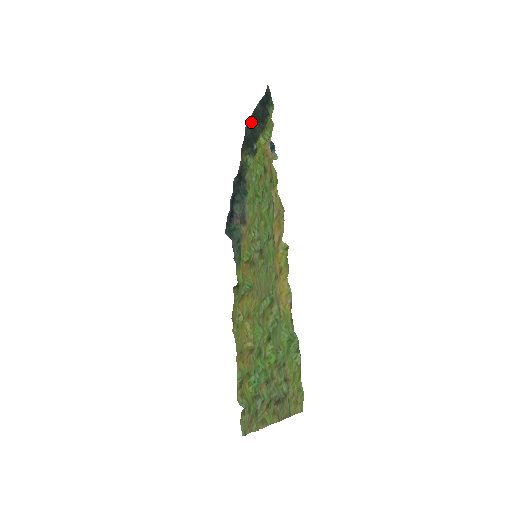
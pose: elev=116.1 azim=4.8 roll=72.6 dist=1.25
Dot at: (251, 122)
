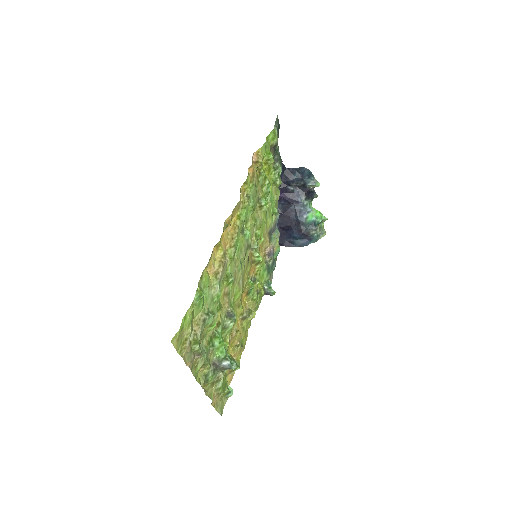
Dot at: occluded
